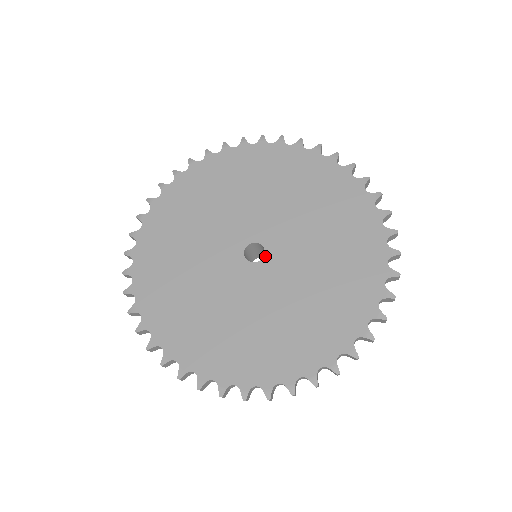
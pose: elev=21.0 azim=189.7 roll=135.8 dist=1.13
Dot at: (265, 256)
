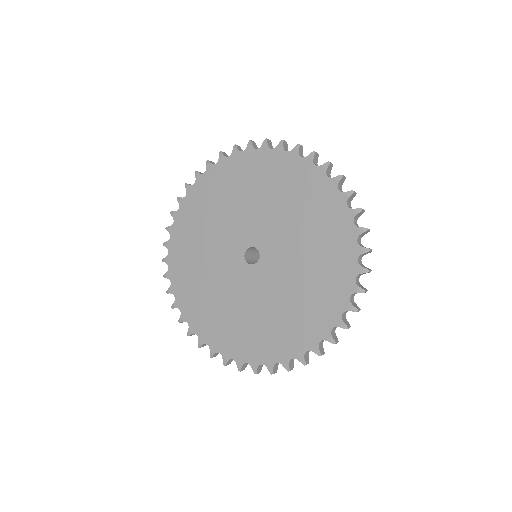
Dot at: (256, 264)
